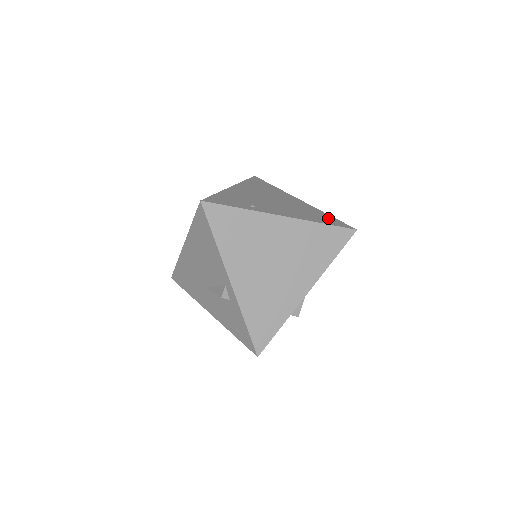
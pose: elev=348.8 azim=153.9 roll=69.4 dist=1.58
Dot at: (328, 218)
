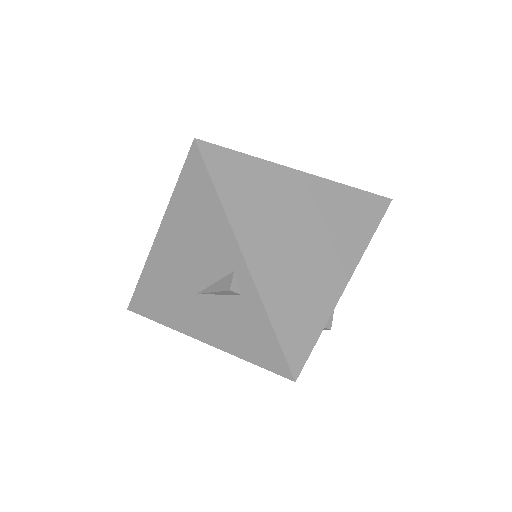
Dot at: occluded
